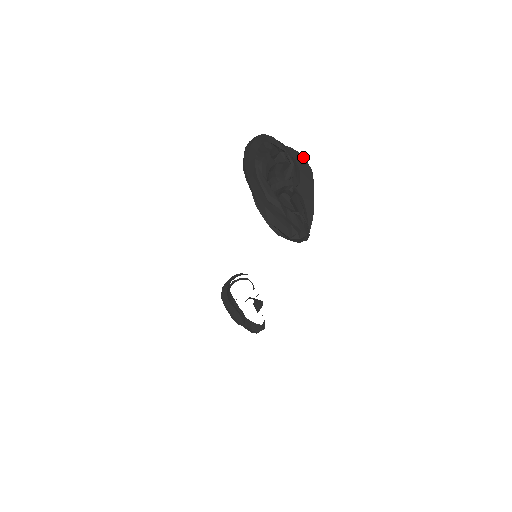
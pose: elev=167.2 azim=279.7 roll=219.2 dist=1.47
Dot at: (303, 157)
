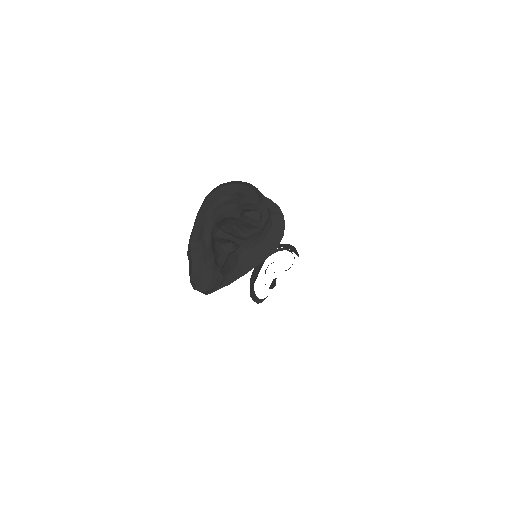
Dot at: occluded
